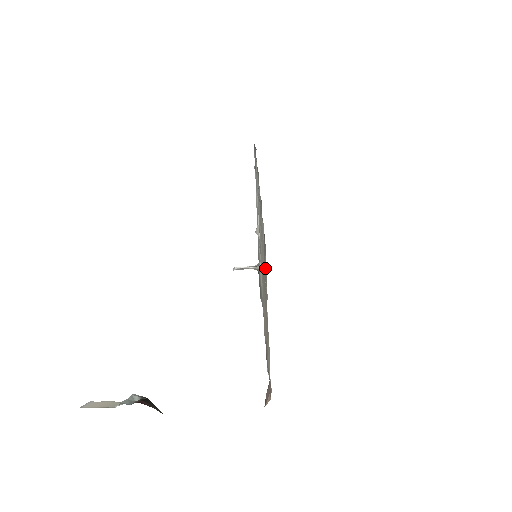
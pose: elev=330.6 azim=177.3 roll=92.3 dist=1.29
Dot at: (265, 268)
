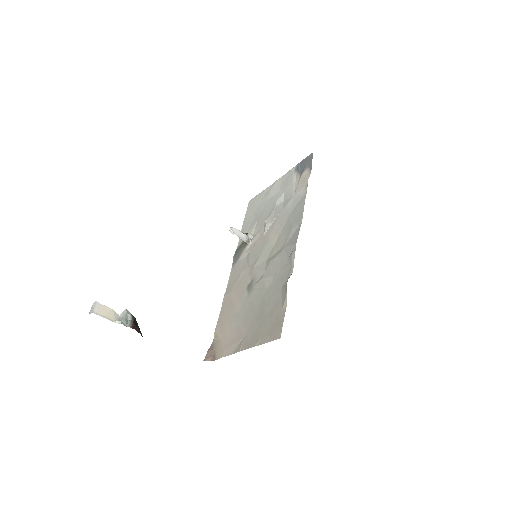
Dot at: (267, 326)
